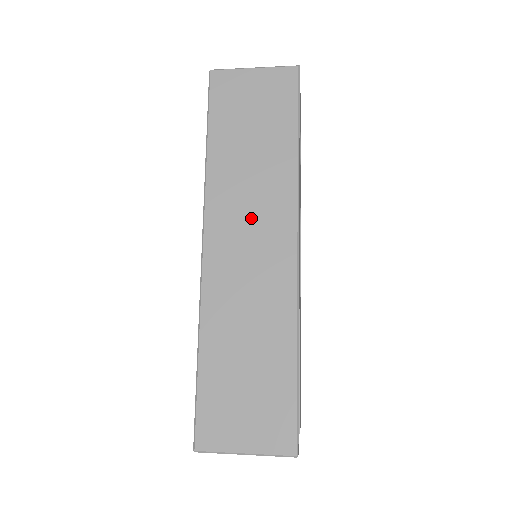
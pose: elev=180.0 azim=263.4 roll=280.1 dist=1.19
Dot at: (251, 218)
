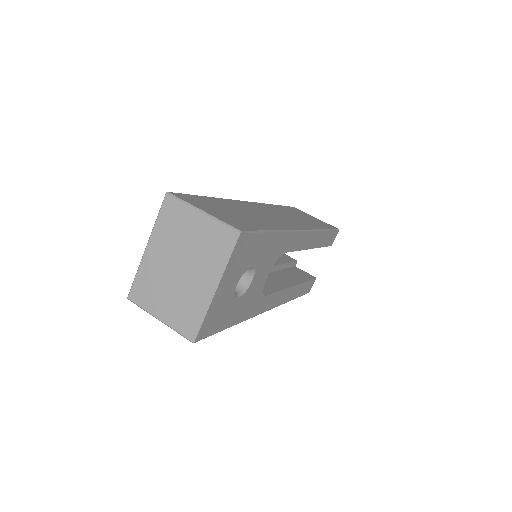
Dot at: occluded
